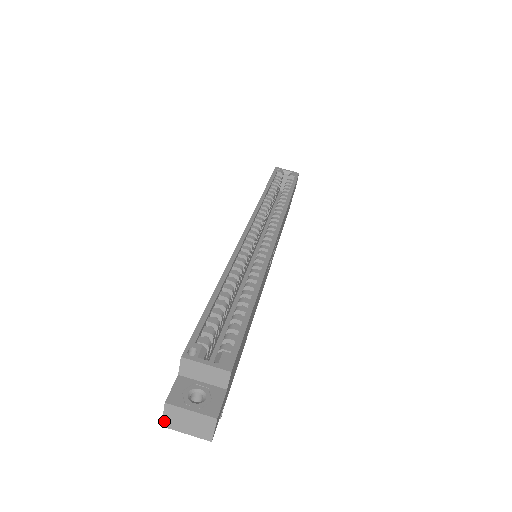
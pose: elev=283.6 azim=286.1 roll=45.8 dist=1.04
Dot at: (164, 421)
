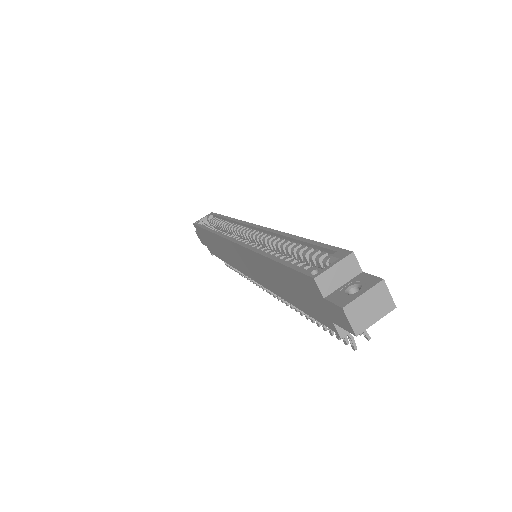
Dot at: (354, 329)
